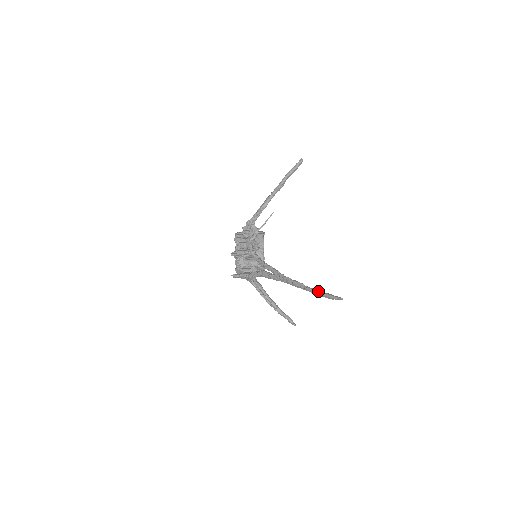
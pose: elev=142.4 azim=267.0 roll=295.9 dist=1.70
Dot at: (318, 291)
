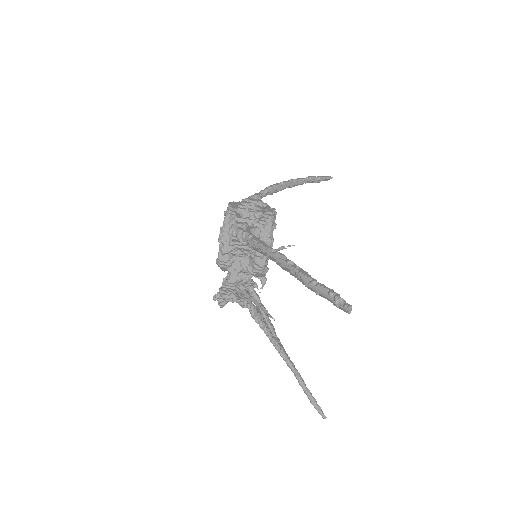
Dot at: occluded
